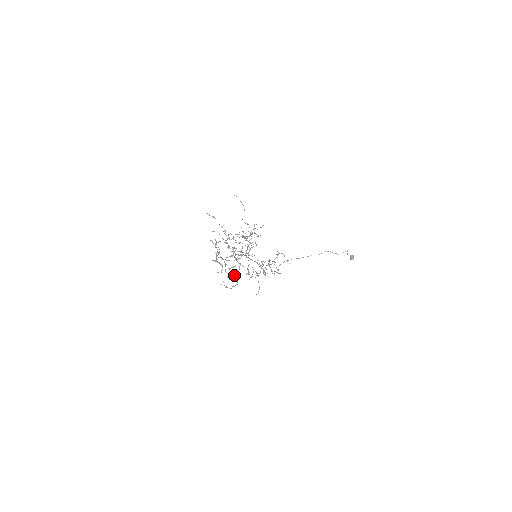
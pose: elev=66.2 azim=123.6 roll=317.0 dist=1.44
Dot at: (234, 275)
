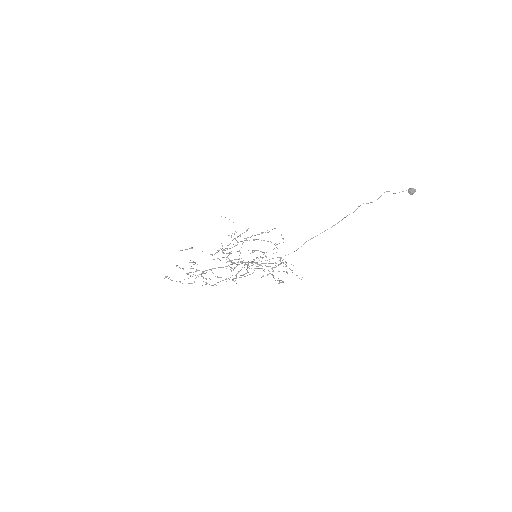
Dot at: (269, 273)
